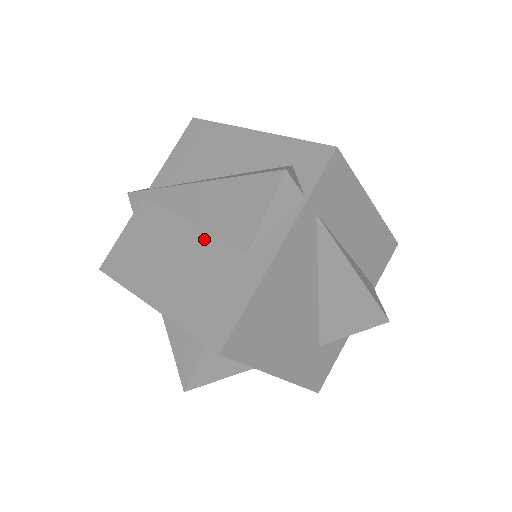
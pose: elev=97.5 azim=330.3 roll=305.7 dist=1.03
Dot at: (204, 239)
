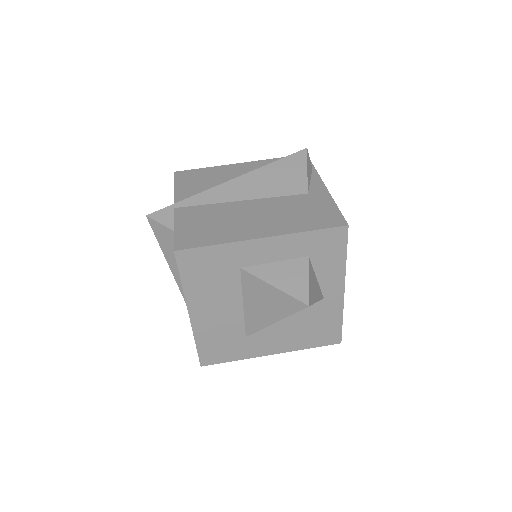
Dot at: (266, 201)
